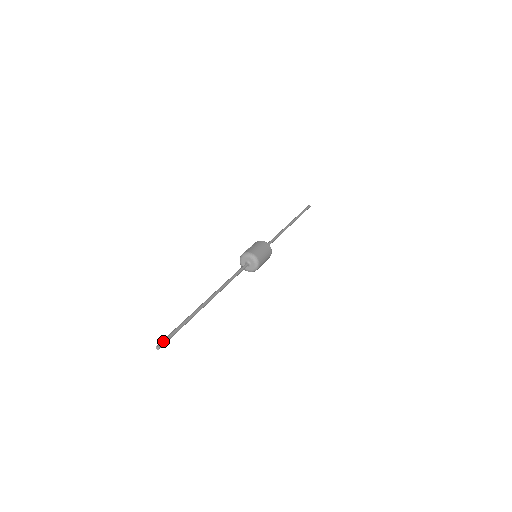
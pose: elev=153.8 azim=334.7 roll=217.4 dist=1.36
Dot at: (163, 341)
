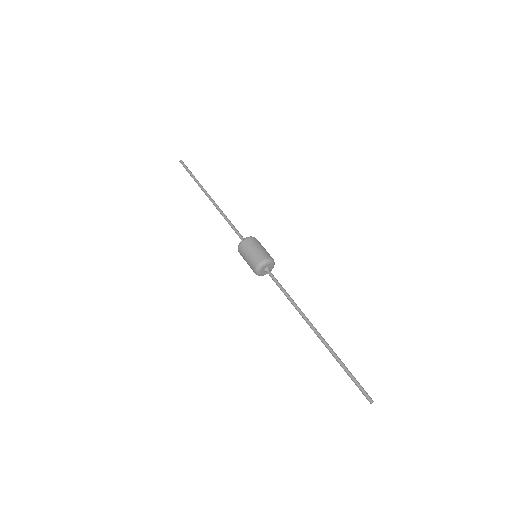
Dot at: occluded
